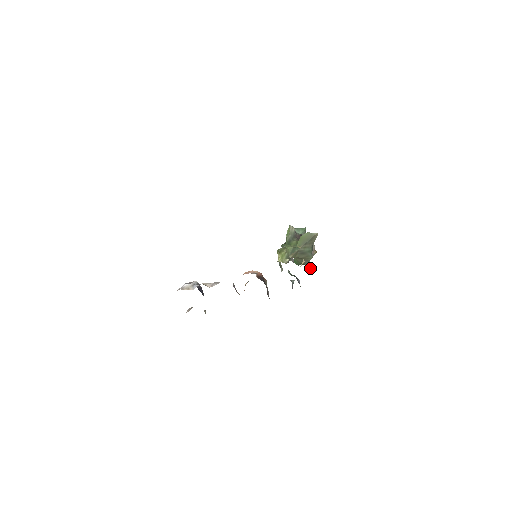
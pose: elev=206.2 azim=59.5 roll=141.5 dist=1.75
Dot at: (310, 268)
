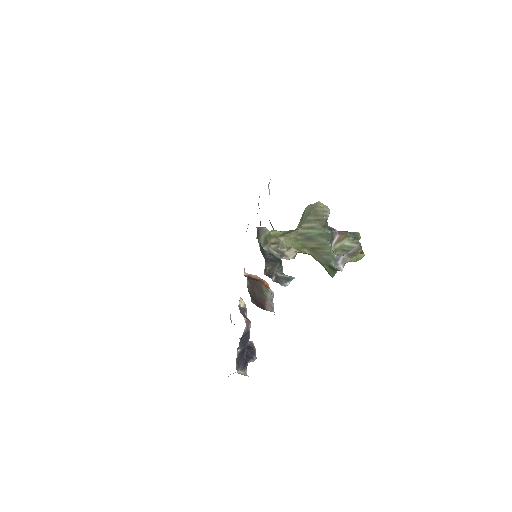
Dot at: (341, 271)
